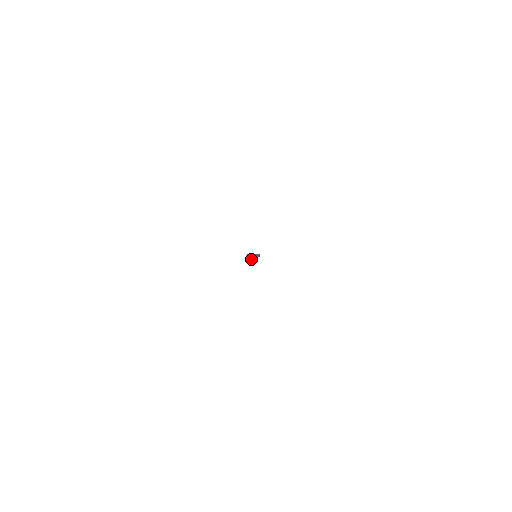
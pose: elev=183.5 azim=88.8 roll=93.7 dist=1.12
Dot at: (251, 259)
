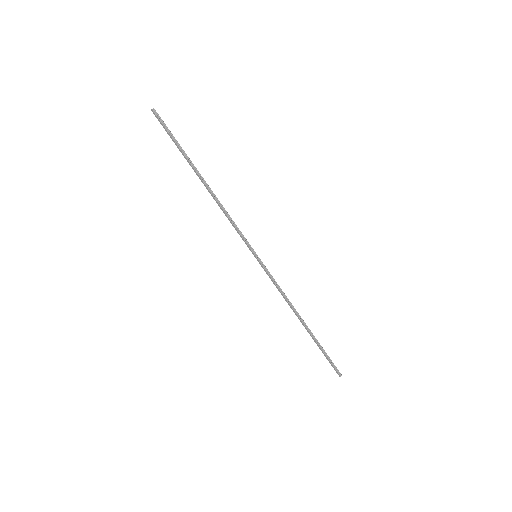
Dot at: (339, 373)
